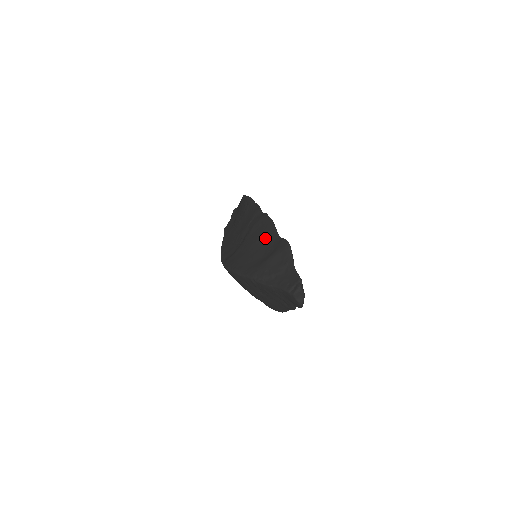
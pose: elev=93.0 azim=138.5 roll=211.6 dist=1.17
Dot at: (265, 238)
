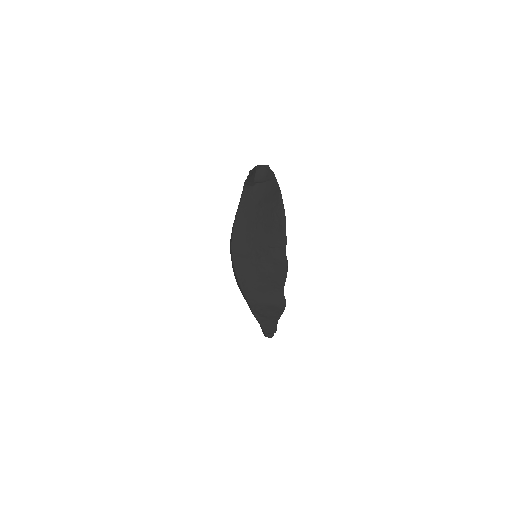
Dot at: (274, 281)
